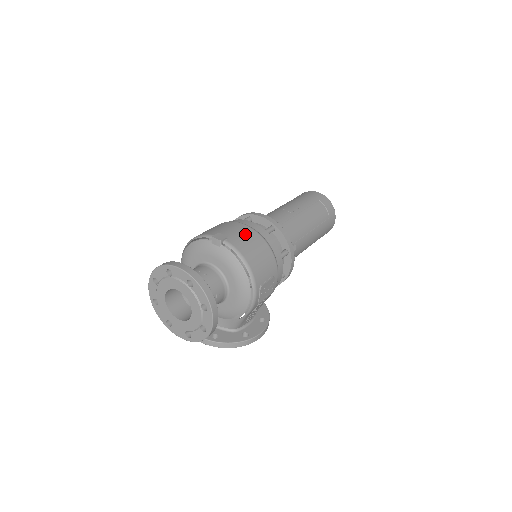
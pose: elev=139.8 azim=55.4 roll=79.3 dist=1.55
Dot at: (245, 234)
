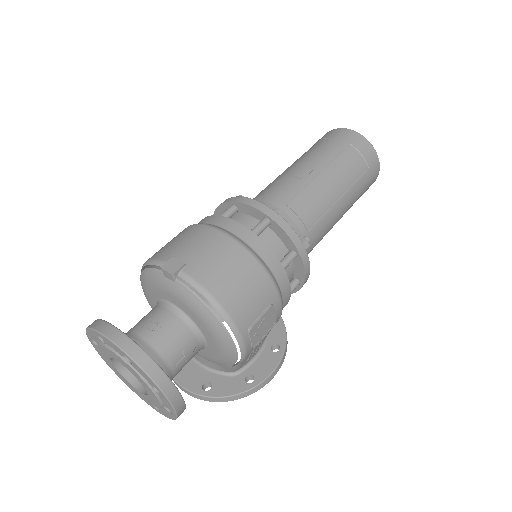
Dot at: (215, 250)
